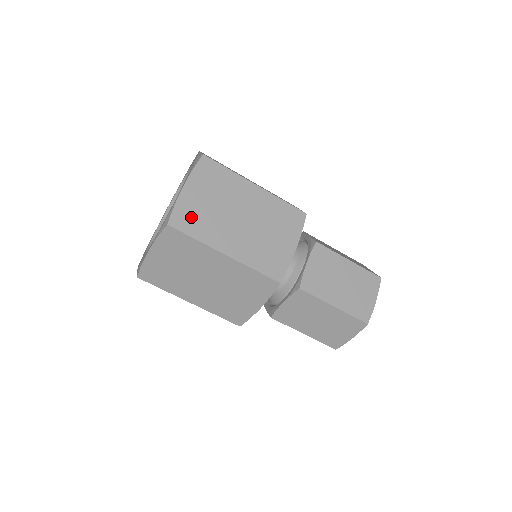
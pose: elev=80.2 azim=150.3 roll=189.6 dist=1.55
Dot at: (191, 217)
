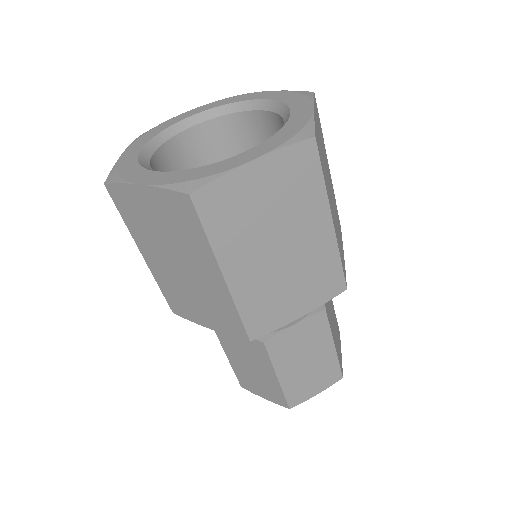
Dot at: (226, 206)
